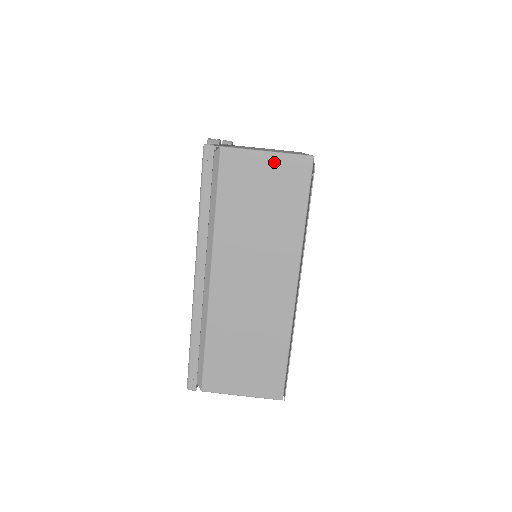
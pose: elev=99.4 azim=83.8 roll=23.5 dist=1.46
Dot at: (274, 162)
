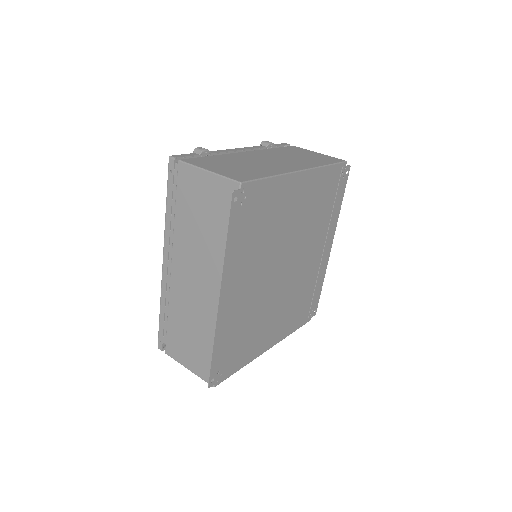
Dot at: (212, 181)
